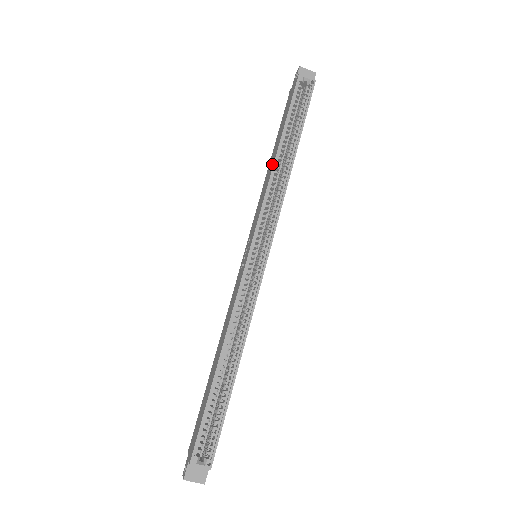
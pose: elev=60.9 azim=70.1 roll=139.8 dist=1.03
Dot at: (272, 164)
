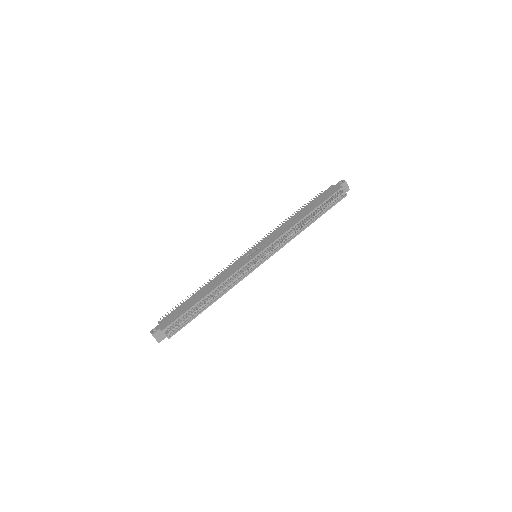
Dot at: (298, 220)
